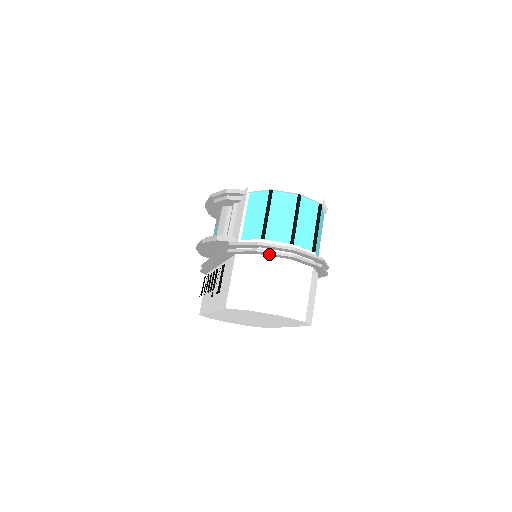
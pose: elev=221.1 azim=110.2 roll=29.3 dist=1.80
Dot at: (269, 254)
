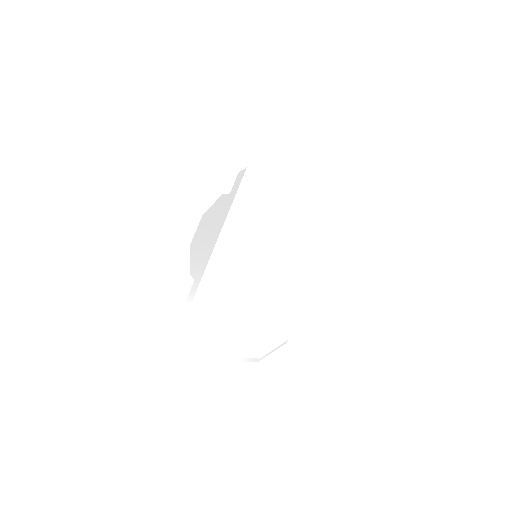
Dot at: occluded
